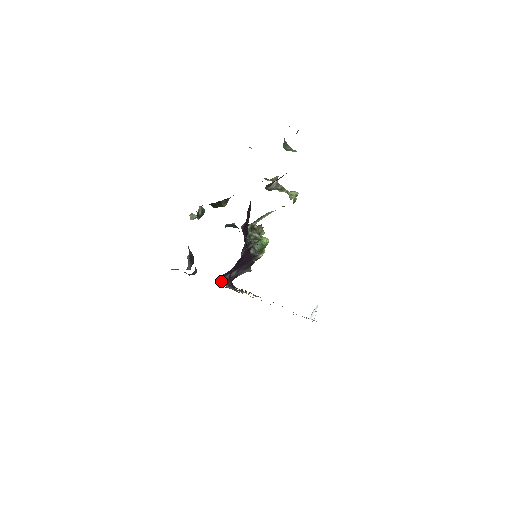
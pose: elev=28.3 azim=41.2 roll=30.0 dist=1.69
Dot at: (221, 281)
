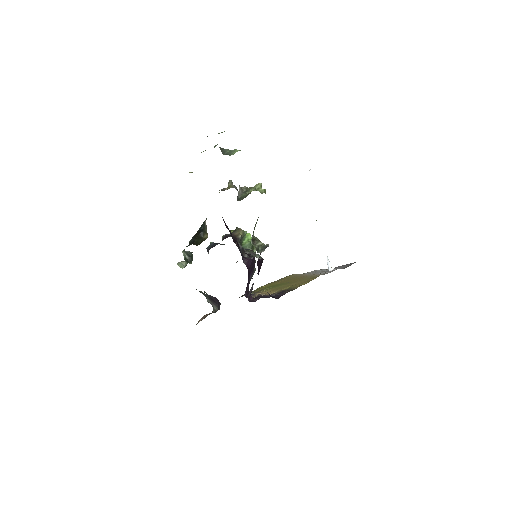
Dot at: (252, 299)
